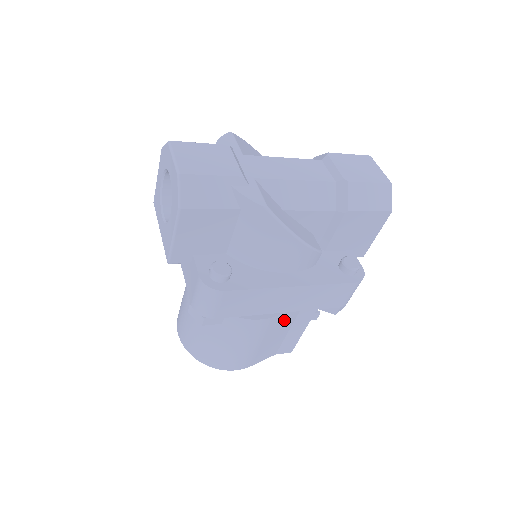
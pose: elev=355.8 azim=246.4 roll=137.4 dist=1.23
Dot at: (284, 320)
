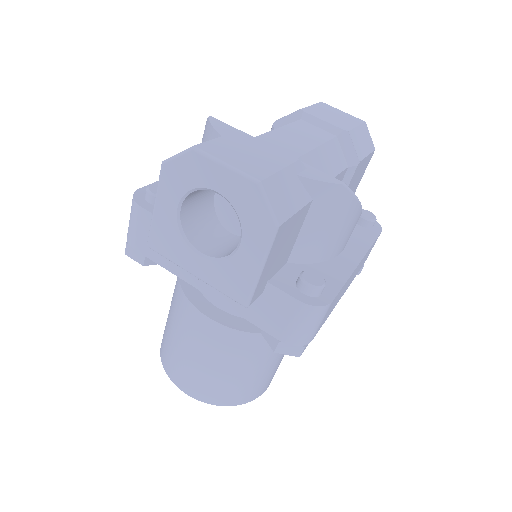
Dot at: occluded
